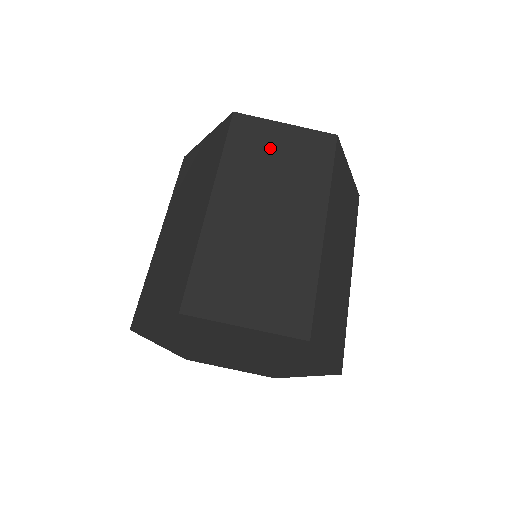
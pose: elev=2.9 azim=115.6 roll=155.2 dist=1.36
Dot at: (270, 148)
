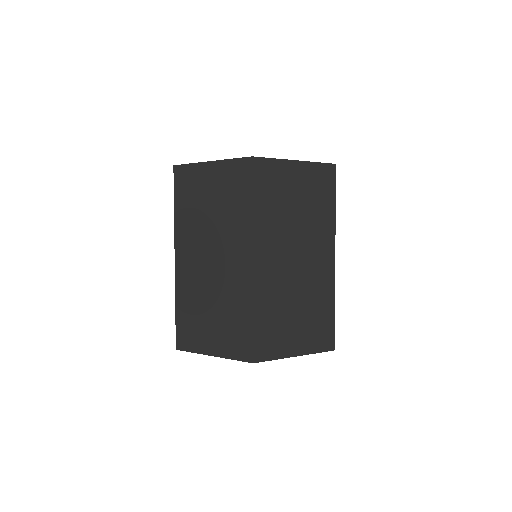
Dot at: (288, 192)
